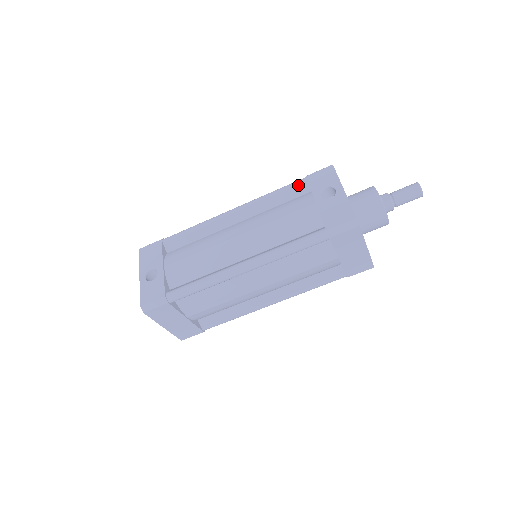
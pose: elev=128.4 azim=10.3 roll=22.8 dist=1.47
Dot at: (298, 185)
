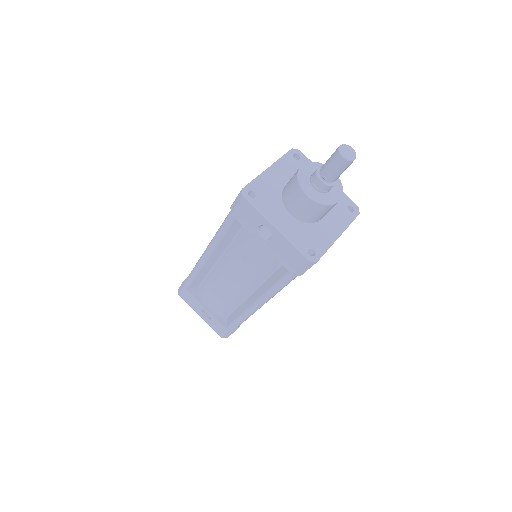
Dot at: (232, 223)
